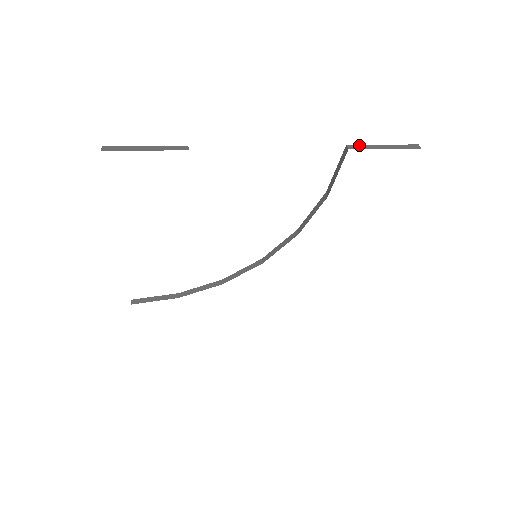
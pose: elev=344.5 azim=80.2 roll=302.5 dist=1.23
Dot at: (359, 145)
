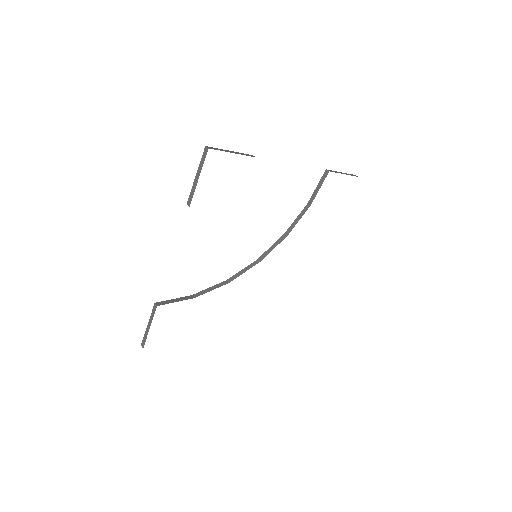
Dot at: (331, 170)
